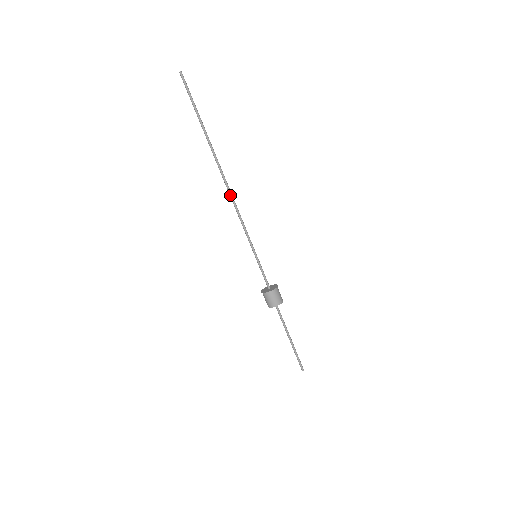
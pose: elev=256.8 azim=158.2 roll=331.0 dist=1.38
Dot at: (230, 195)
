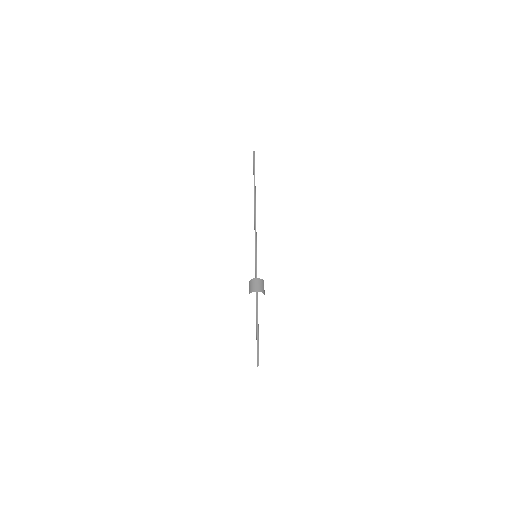
Dot at: (254, 214)
